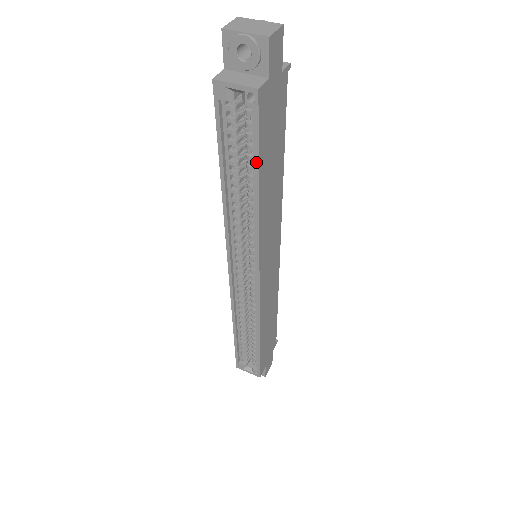
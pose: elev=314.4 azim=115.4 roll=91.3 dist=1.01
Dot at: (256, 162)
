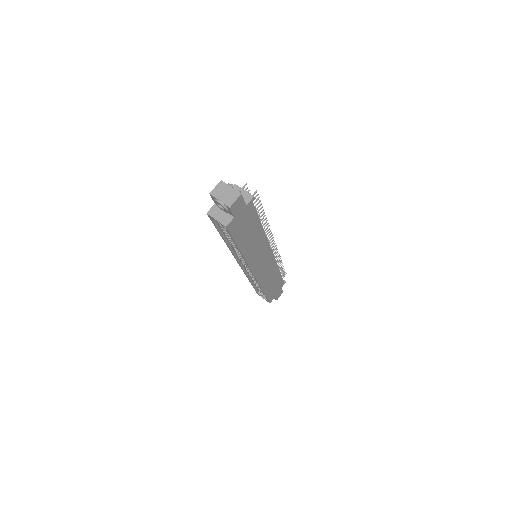
Dot at: (234, 243)
